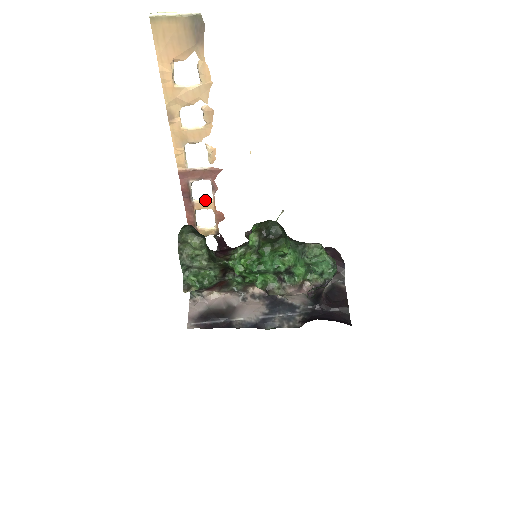
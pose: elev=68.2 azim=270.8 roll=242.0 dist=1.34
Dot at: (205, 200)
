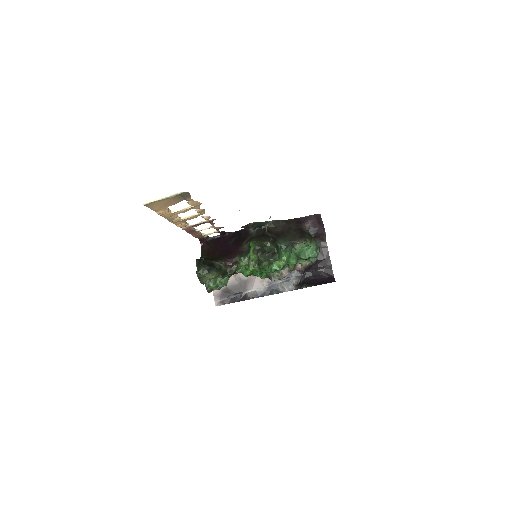
Dot at: (206, 228)
